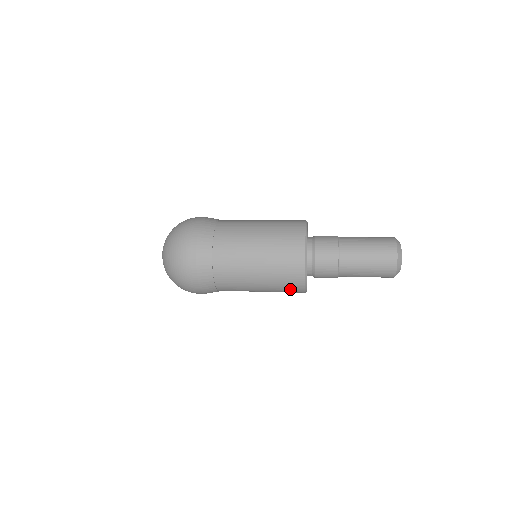
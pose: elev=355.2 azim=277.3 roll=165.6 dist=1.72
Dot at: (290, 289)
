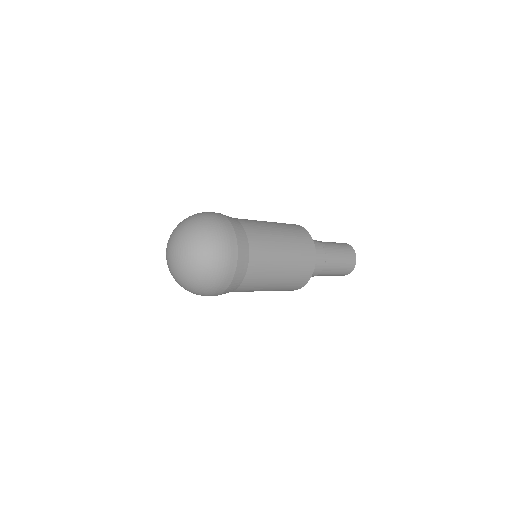
Dot at: (299, 280)
